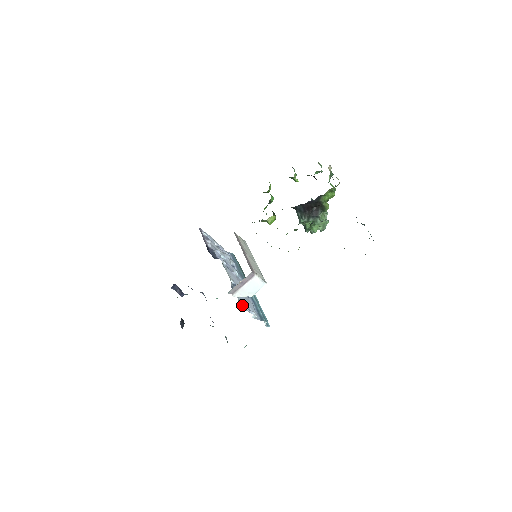
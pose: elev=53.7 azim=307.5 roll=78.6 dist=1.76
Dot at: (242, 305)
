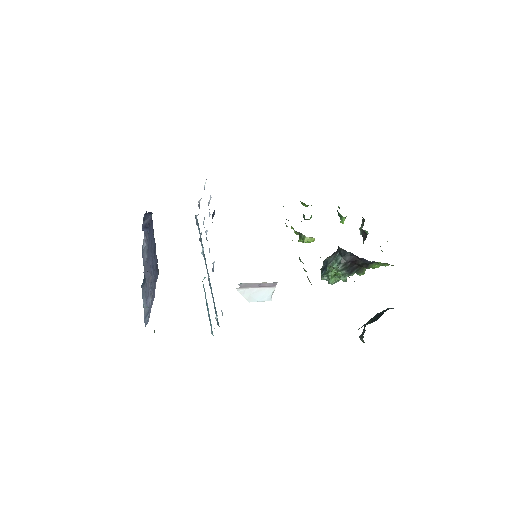
Dot at: occluded
